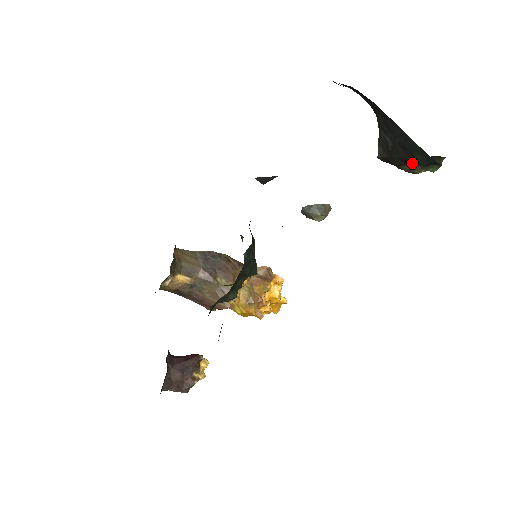
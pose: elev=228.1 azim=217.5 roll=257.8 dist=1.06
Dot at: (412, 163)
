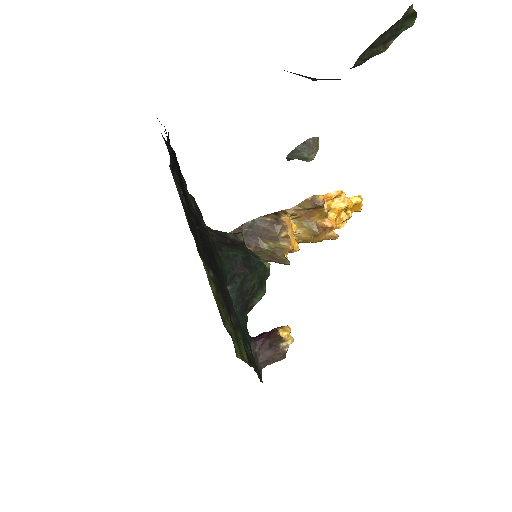
Dot at: occluded
